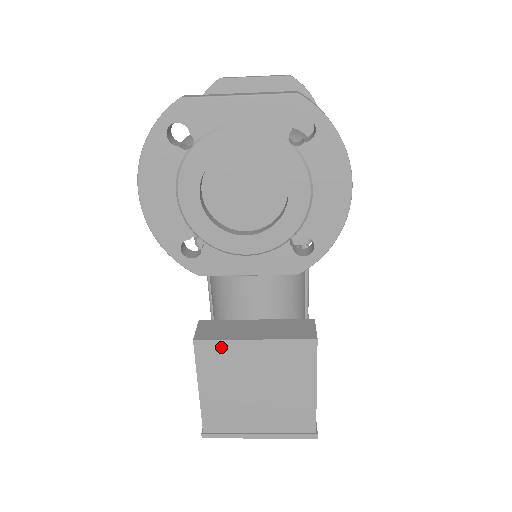
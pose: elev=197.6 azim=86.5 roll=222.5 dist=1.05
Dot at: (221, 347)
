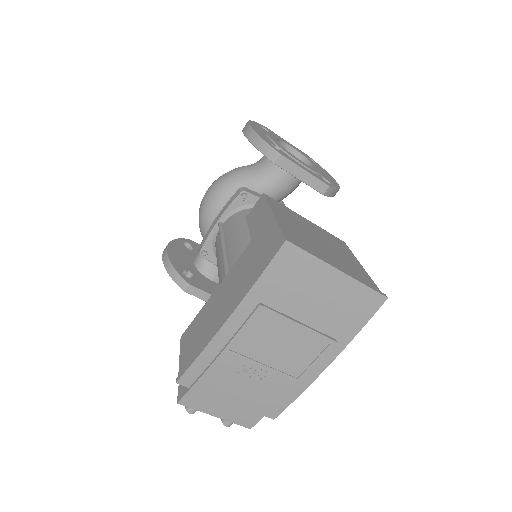
Dot at: (284, 207)
